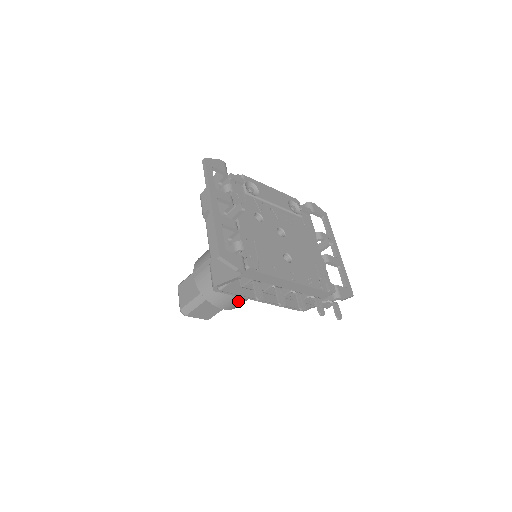
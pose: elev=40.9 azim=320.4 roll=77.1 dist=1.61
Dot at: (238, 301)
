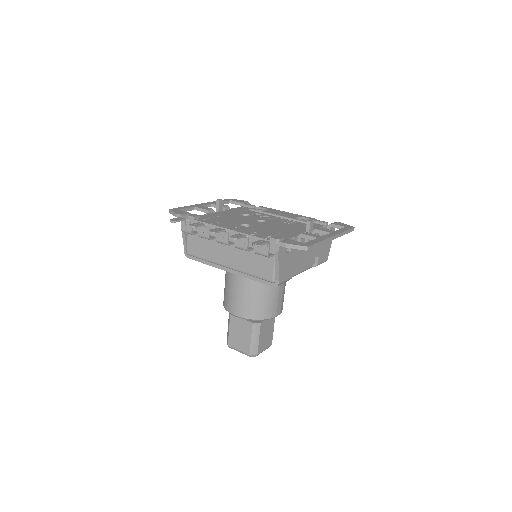
Dot at: (240, 300)
